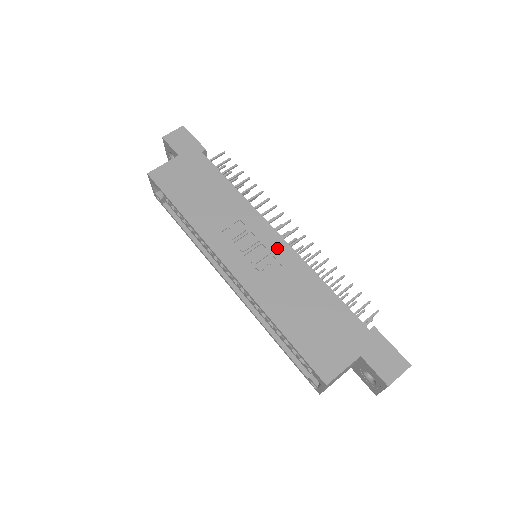
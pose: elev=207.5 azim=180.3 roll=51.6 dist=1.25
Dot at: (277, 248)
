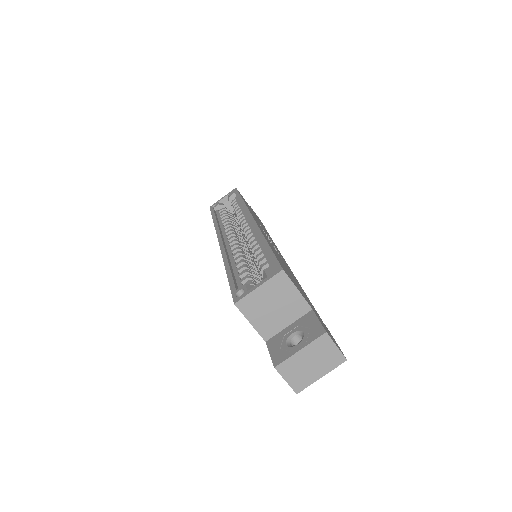
Dot at: occluded
